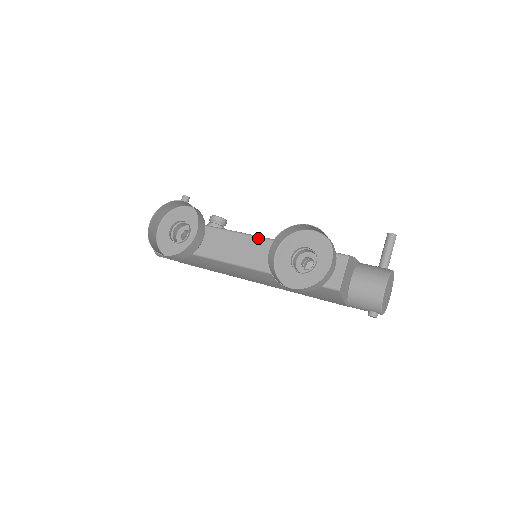
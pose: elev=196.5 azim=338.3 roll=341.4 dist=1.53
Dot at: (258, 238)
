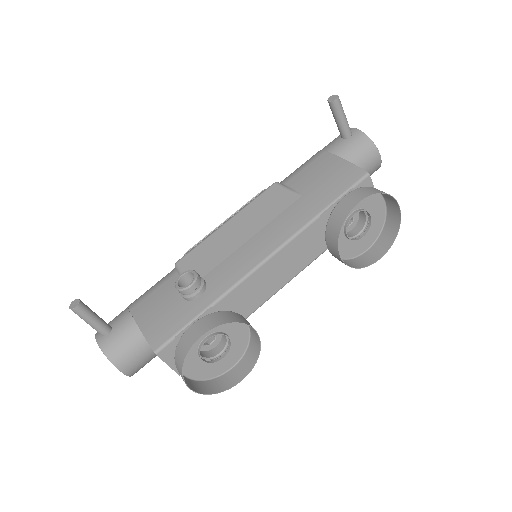
Dot at: (279, 252)
